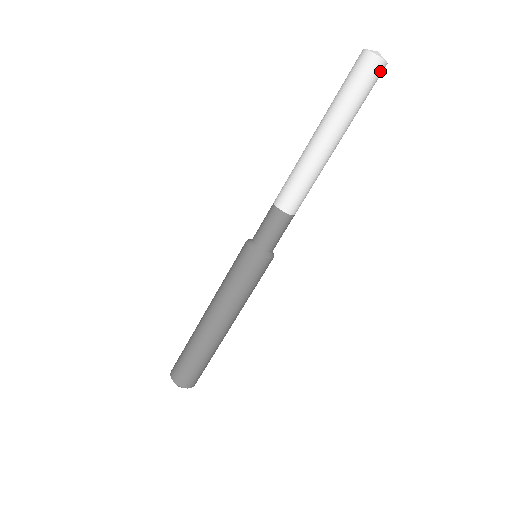
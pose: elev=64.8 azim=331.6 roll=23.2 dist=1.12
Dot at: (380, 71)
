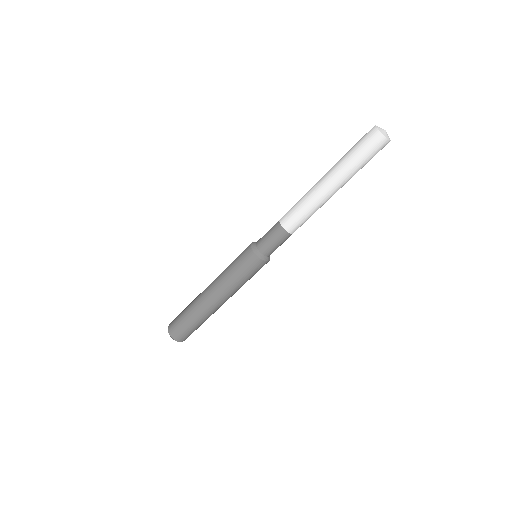
Dot at: occluded
